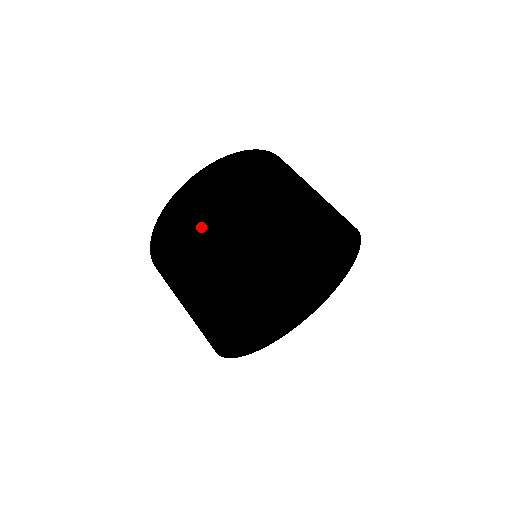
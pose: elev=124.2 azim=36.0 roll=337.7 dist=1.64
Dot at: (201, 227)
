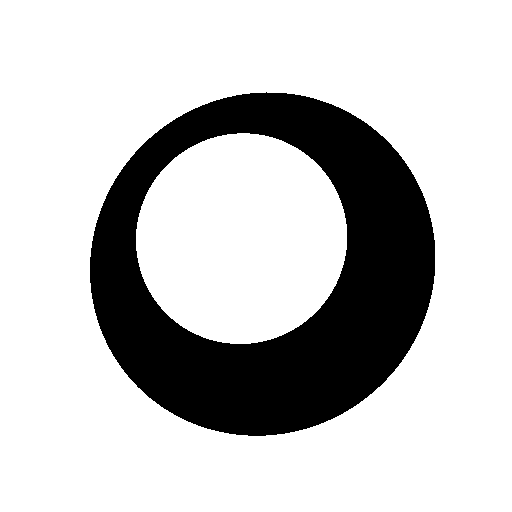
Dot at: occluded
